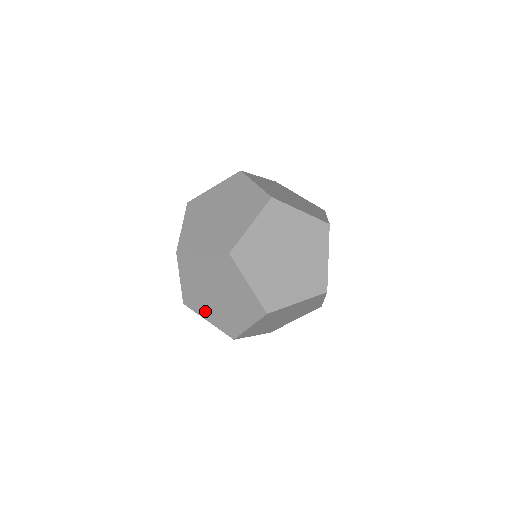
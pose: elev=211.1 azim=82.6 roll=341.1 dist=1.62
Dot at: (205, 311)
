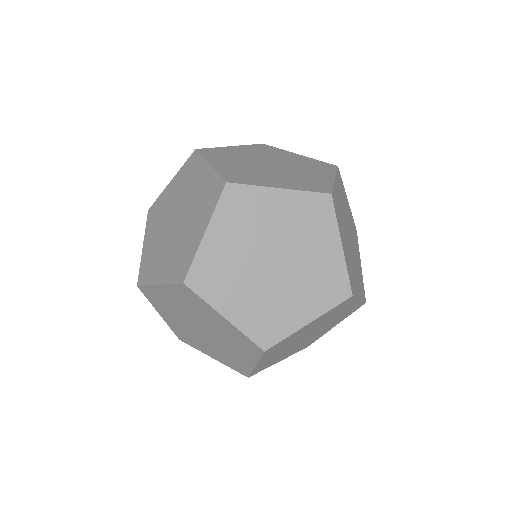
Dot at: (158, 268)
